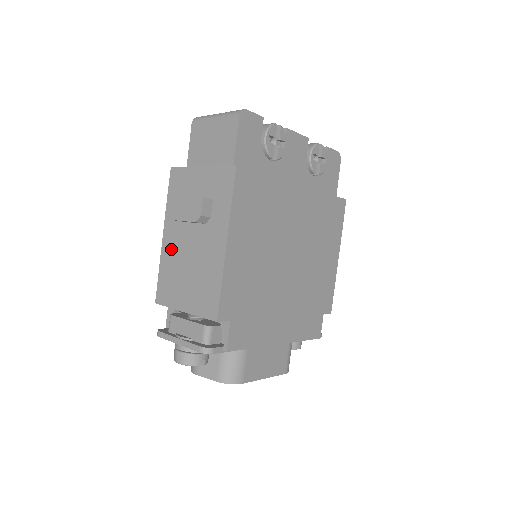
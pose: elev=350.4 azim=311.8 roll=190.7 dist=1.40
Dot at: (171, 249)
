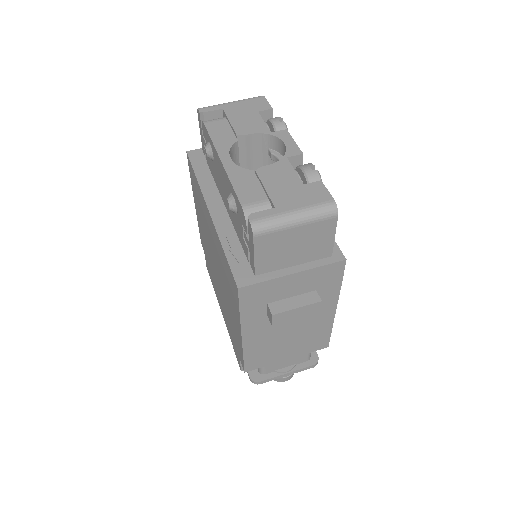
Dot at: (259, 339)
